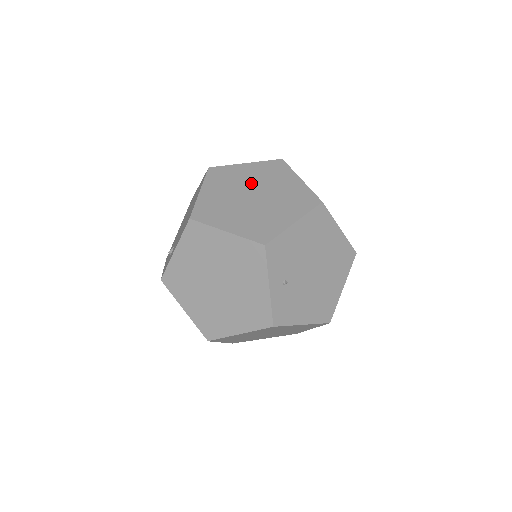
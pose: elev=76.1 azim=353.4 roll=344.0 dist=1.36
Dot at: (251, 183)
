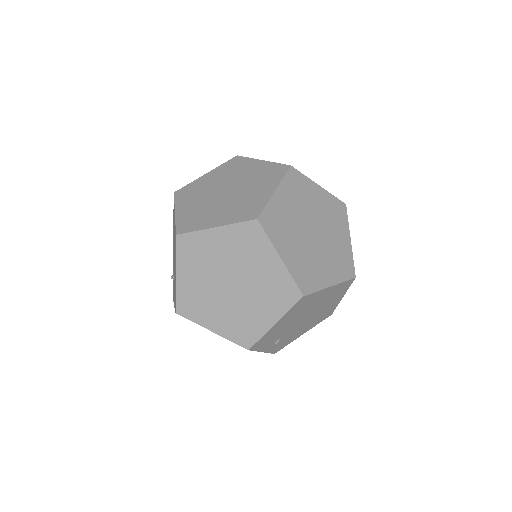
Dot at: (226, 264)
